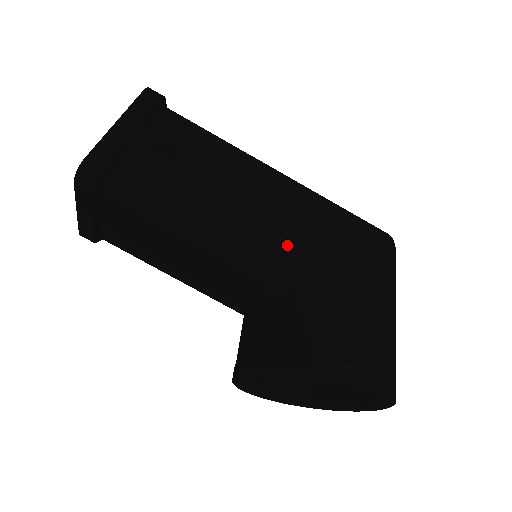
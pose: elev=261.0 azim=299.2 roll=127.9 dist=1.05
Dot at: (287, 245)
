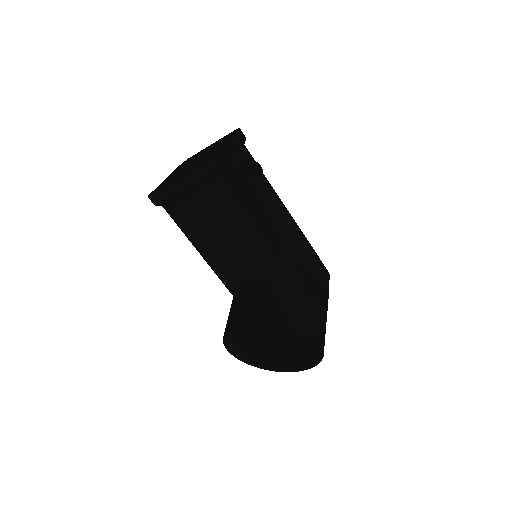
Dot at: (290, 256)
